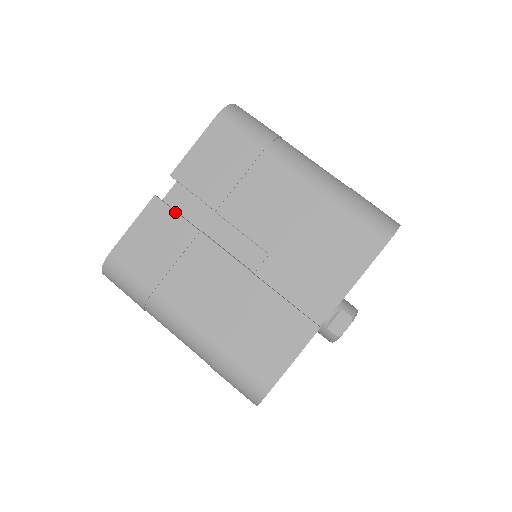
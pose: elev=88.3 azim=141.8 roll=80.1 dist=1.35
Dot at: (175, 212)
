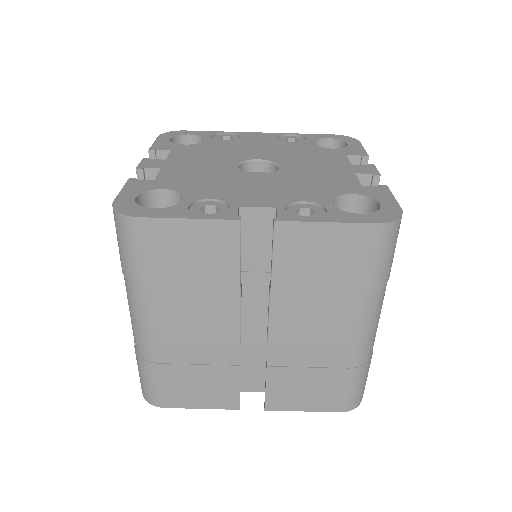
Dot at: (240, 253)
